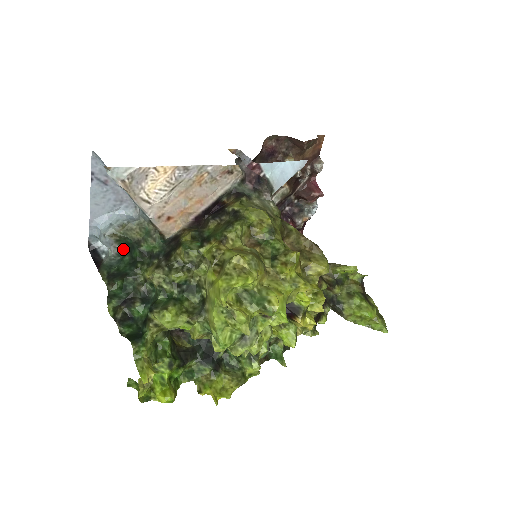
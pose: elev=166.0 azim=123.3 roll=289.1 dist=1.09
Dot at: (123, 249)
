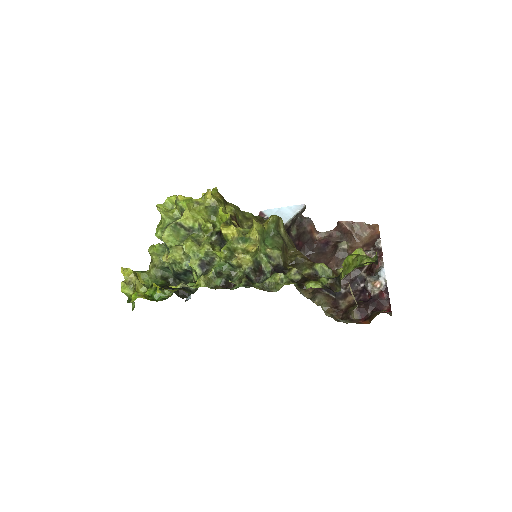
Dot at: occluded
